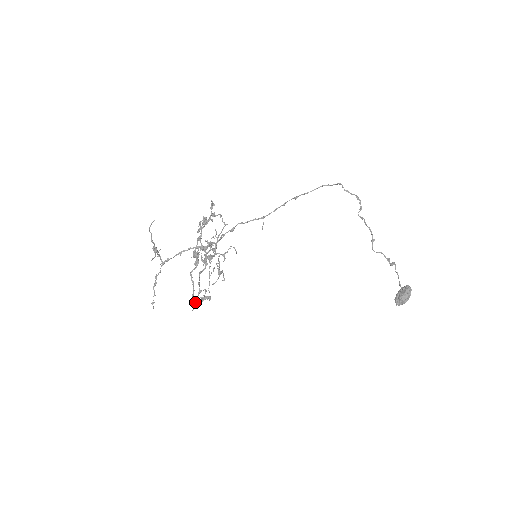
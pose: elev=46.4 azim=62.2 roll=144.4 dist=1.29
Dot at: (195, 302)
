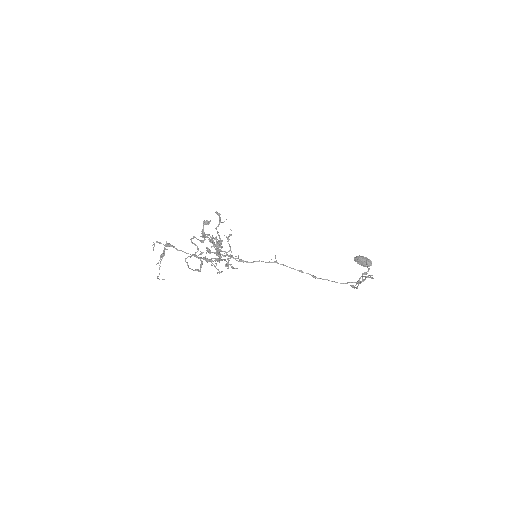
Dot at: (188, 267)
